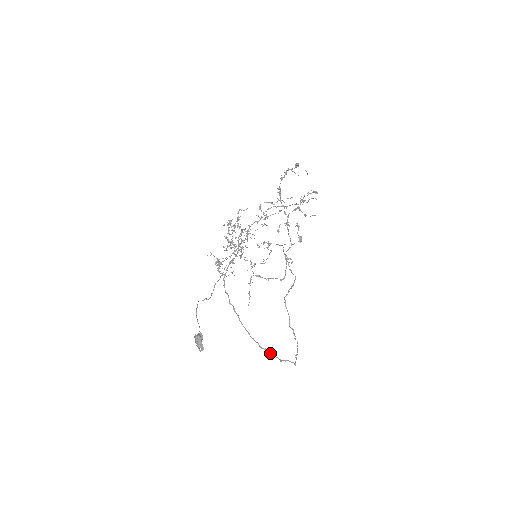
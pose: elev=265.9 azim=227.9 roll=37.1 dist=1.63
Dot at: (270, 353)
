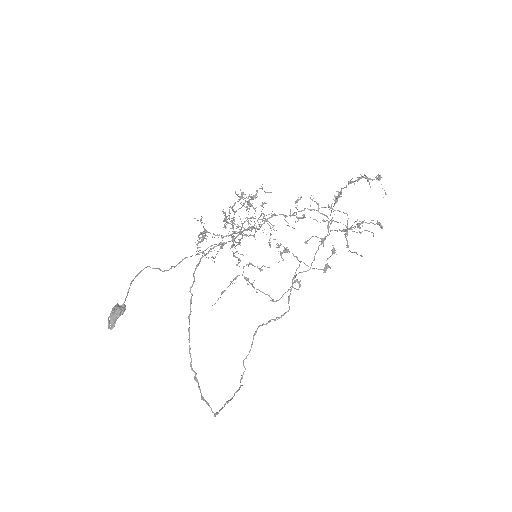
Dot at: (196, 380)
